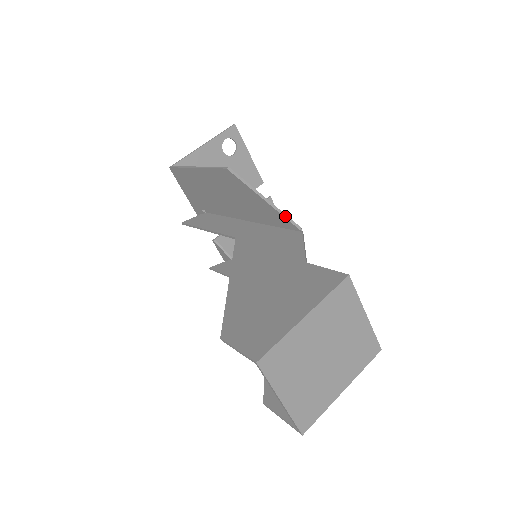
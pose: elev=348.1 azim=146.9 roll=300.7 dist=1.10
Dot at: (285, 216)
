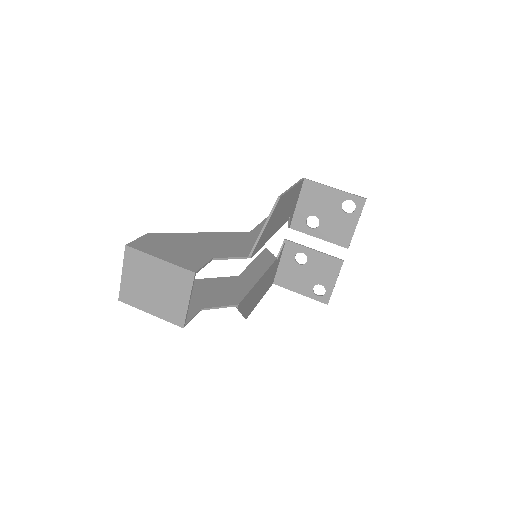
Dot at: (256, 242)
